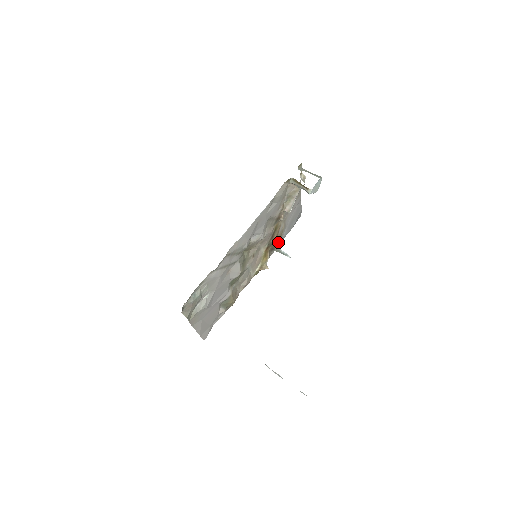
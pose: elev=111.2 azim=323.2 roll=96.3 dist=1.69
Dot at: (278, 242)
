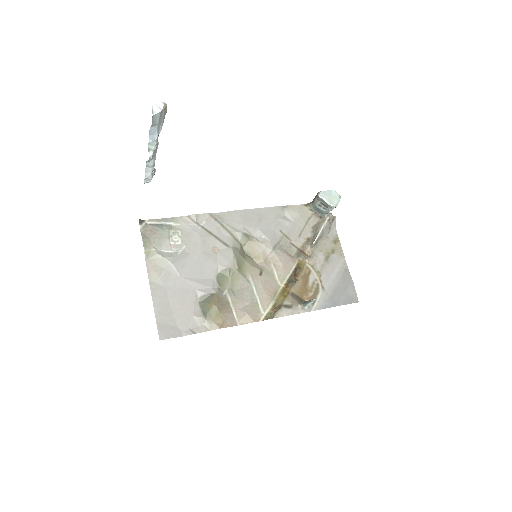
Dot at: occluded
